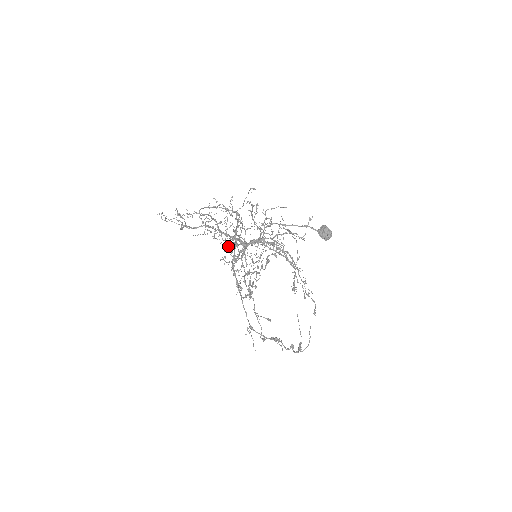
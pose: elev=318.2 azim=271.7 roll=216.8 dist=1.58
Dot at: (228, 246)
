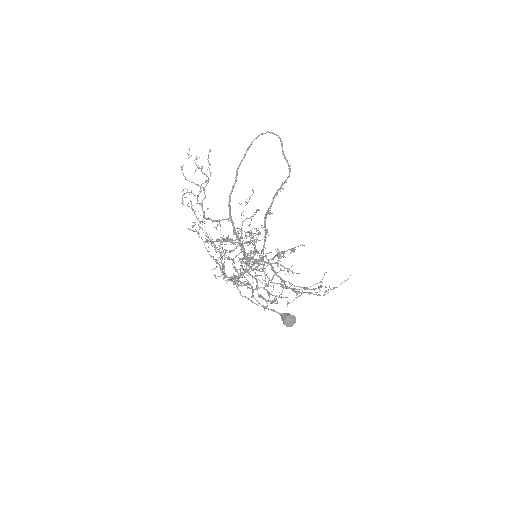
Dot at: occluded
